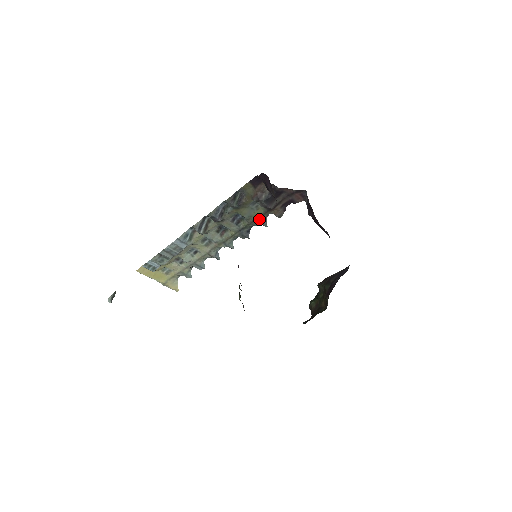
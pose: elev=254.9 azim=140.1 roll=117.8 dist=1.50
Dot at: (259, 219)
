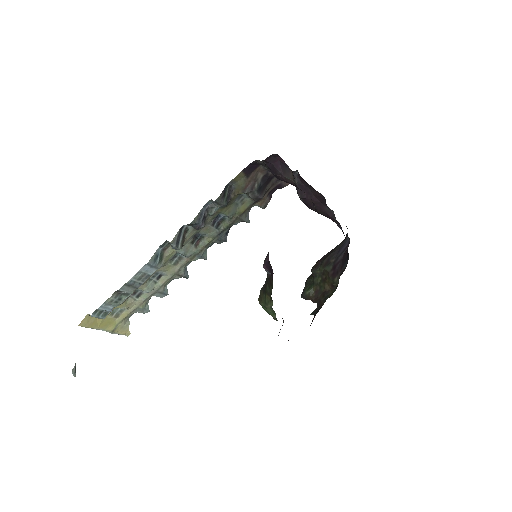
Dot at: (243, 215)
